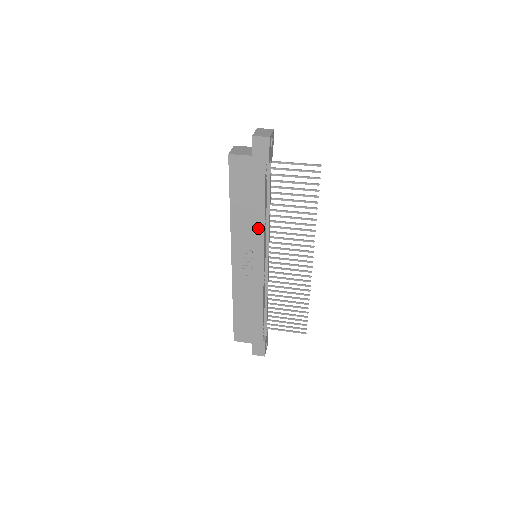
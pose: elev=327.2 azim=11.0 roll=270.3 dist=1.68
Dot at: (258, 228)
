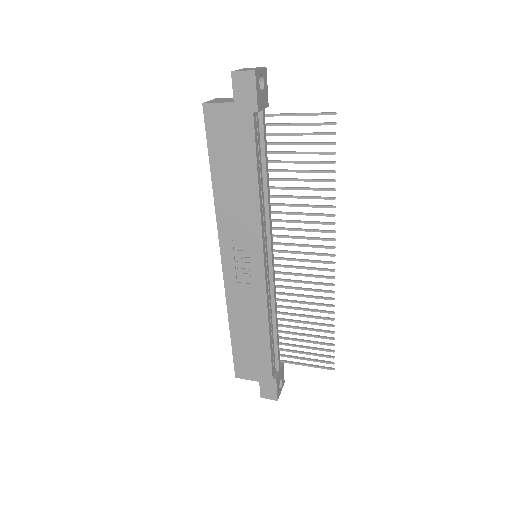
Dot at: (252, 212)
